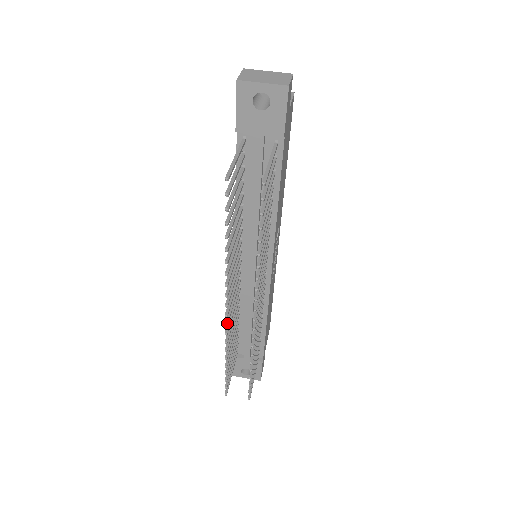
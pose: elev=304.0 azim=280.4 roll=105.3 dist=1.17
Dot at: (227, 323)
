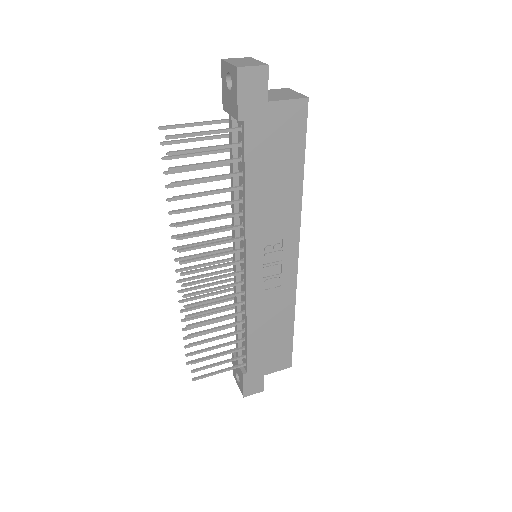
Dot at: (179, 280)
